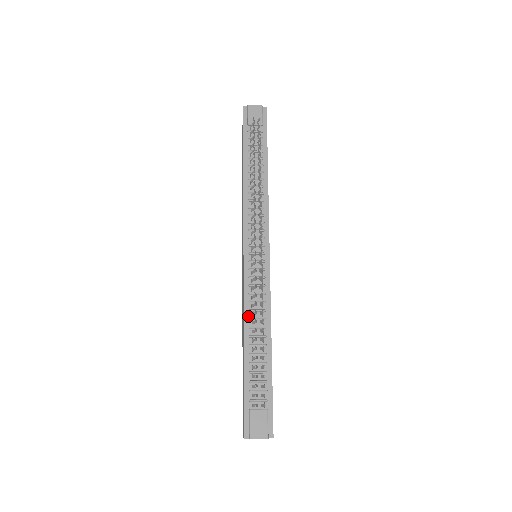
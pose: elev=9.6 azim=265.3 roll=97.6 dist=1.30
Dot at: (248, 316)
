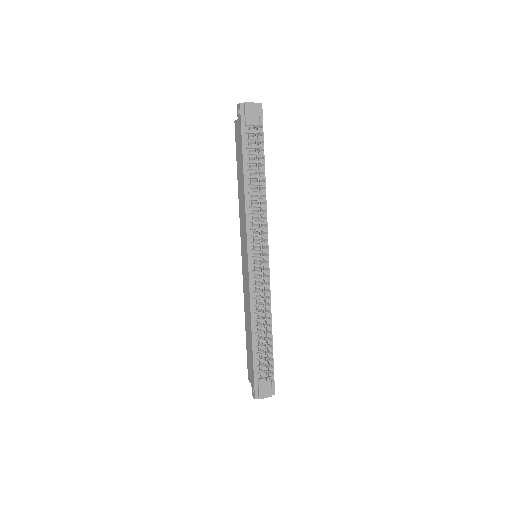
Dot at: (254, 311)
